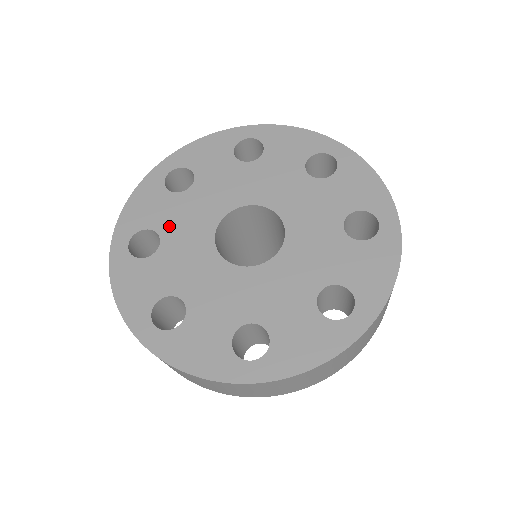
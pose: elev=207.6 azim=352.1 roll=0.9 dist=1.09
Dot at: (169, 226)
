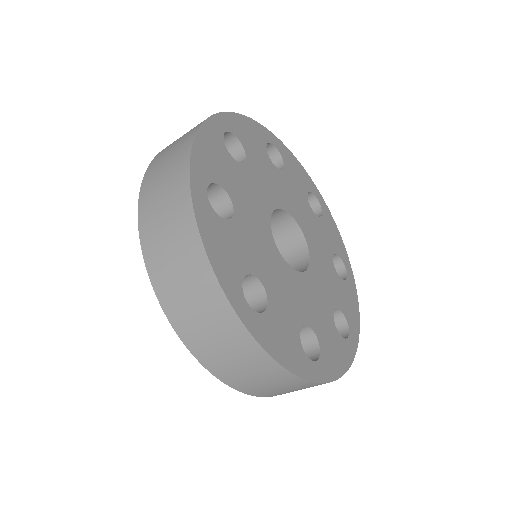
Dot at: (254, 262)
